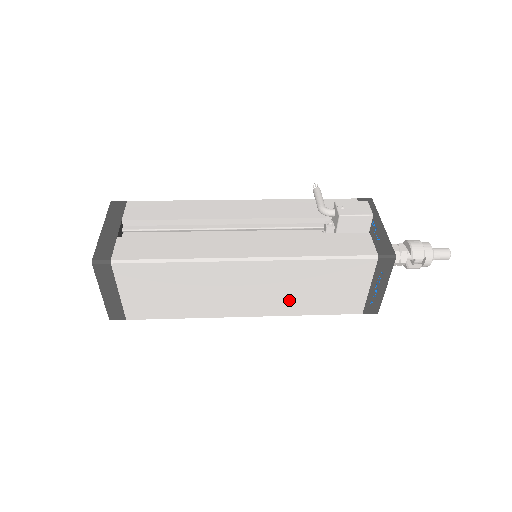
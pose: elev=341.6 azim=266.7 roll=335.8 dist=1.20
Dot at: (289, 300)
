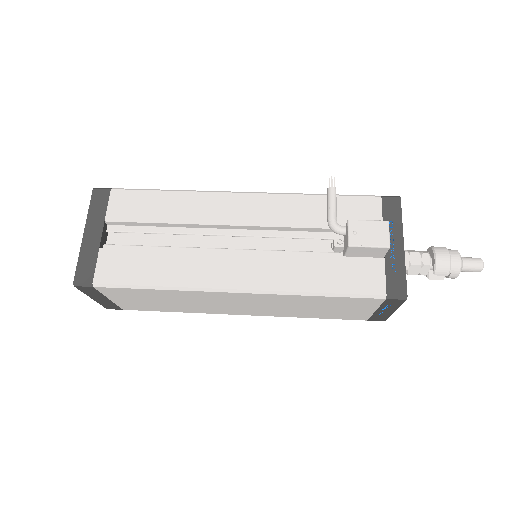
Dot at: (287, 311)
